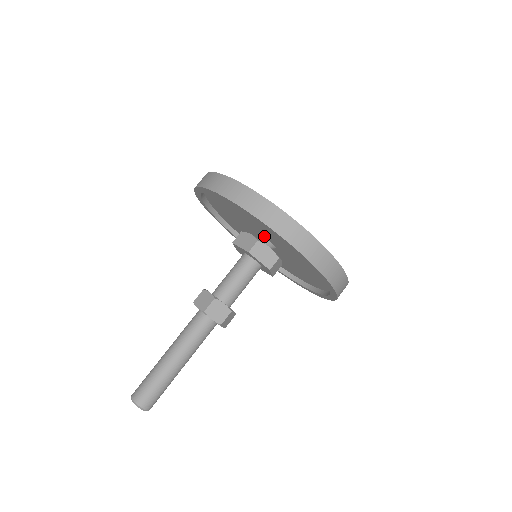
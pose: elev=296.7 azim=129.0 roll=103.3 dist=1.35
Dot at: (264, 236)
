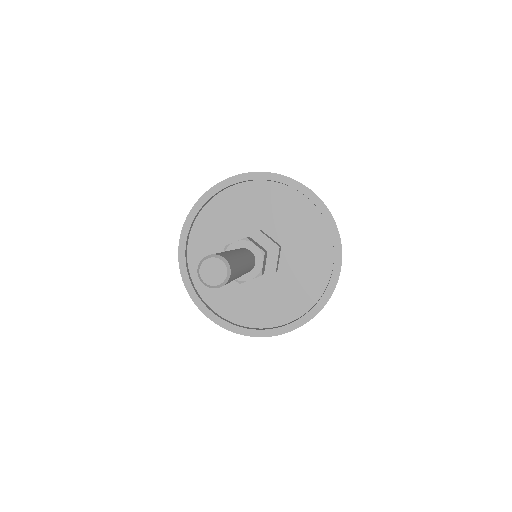
Dot at: occluded
